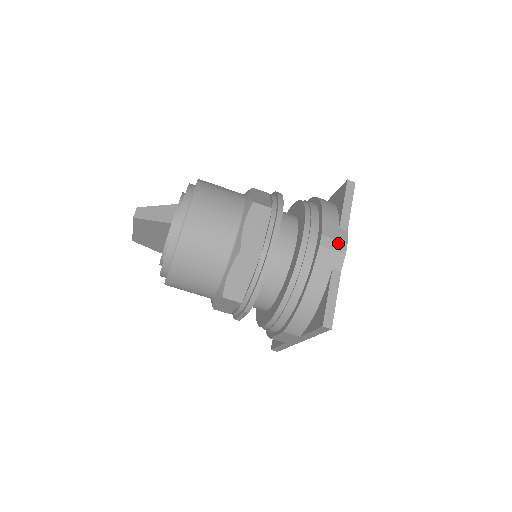
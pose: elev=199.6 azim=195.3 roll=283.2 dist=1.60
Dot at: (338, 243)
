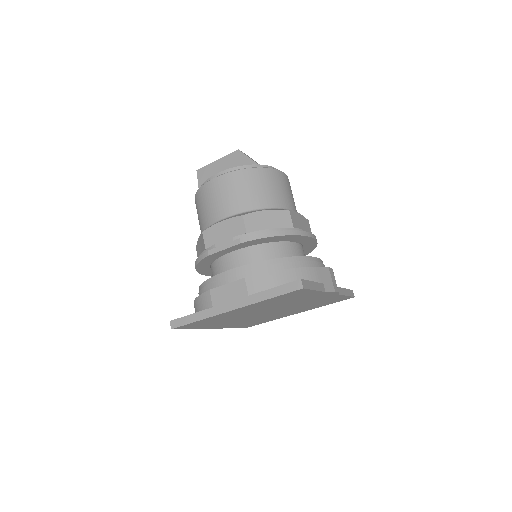
Dot at: (336, 284)
